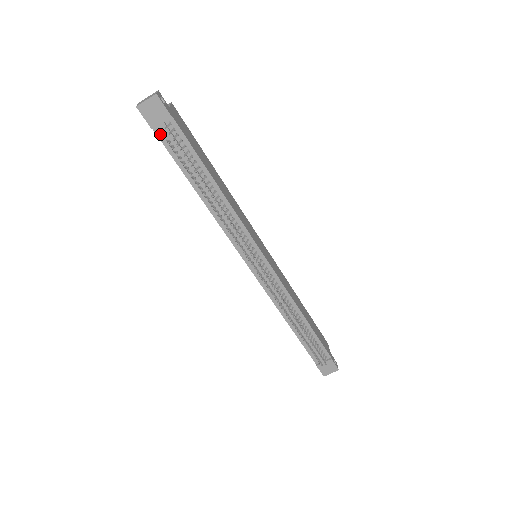
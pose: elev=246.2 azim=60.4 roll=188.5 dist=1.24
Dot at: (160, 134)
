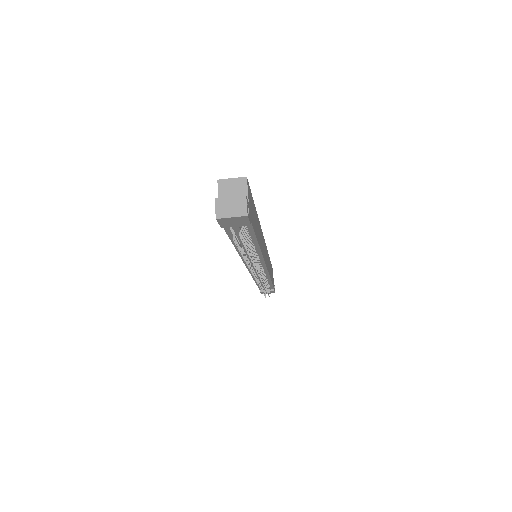
Dot at: occluded
